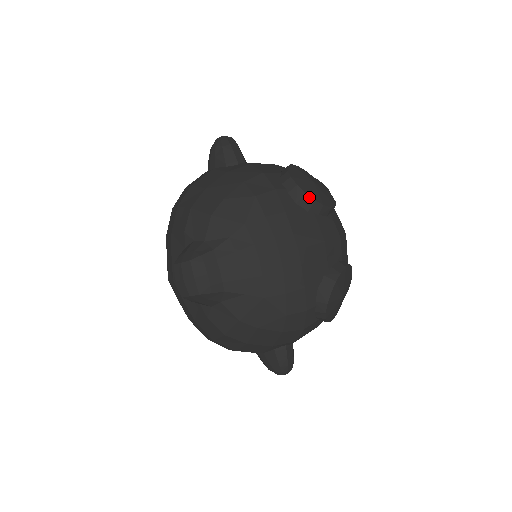
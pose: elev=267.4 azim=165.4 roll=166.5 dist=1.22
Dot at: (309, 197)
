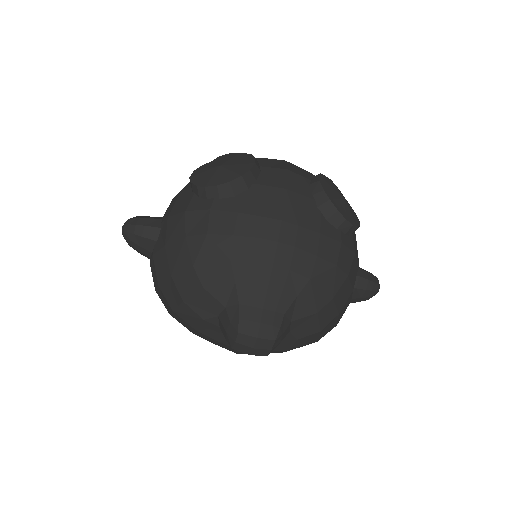
Dot at: (235, 180)
